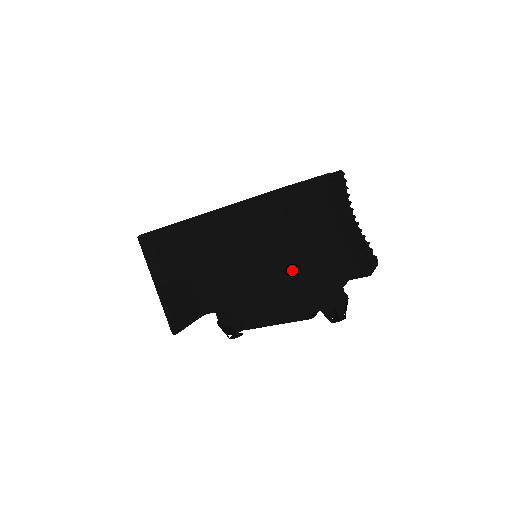
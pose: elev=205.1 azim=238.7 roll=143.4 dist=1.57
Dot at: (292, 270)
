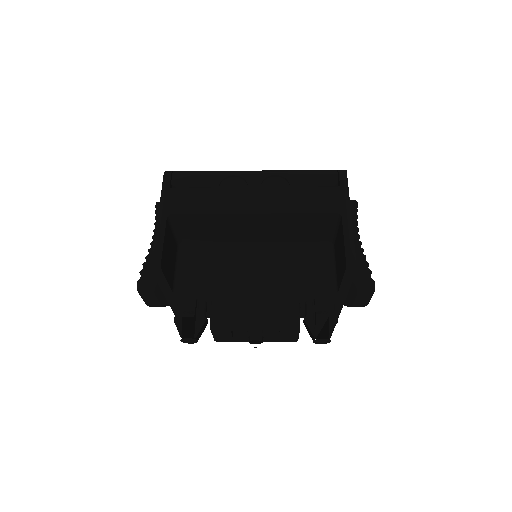
Dot at: (298, 267)
